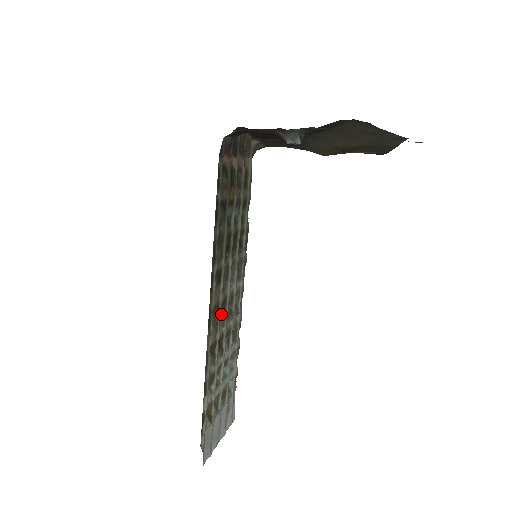
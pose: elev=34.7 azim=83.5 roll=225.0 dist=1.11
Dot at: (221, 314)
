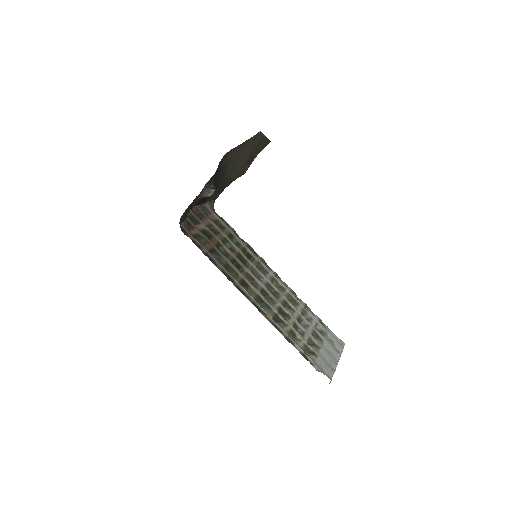
Dot at: (268, 299)
